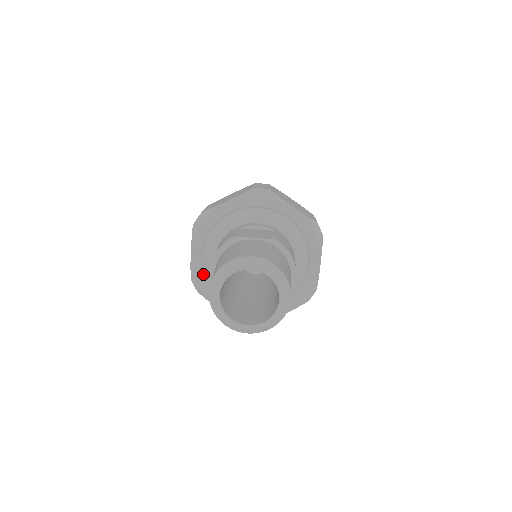
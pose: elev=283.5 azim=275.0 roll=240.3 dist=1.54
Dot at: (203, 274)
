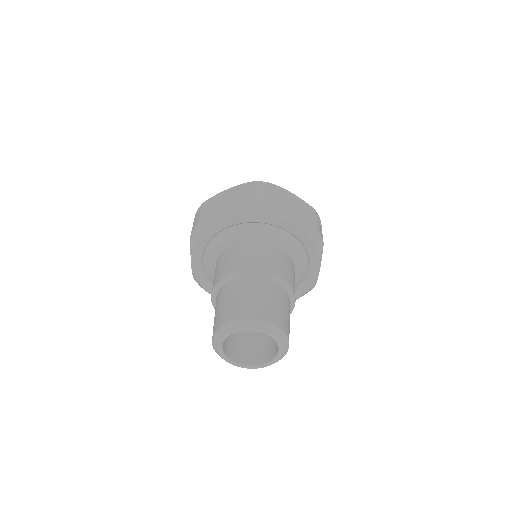
Dot at: (205, 276)
